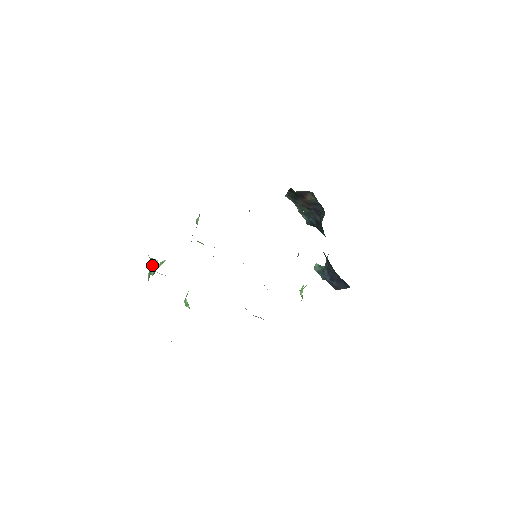
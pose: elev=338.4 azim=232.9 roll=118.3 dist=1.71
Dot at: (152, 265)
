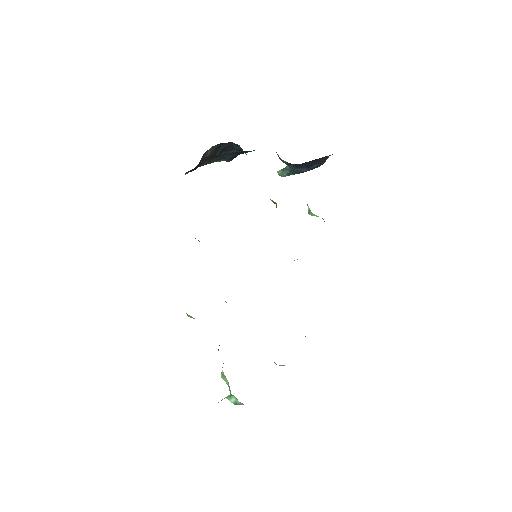
Dot at: (229, 399)
